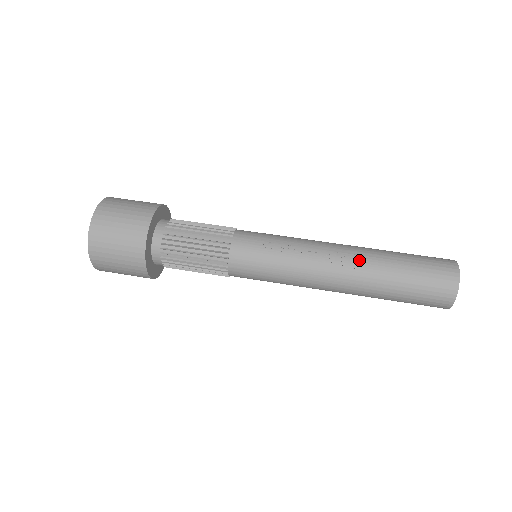
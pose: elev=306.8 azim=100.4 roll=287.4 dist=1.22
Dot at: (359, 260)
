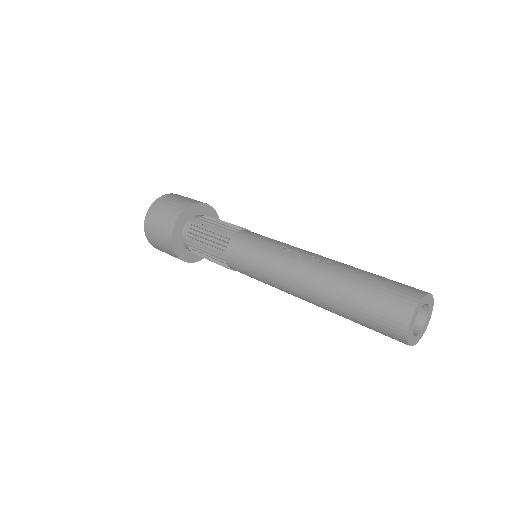
Dot at: (329, 265)
